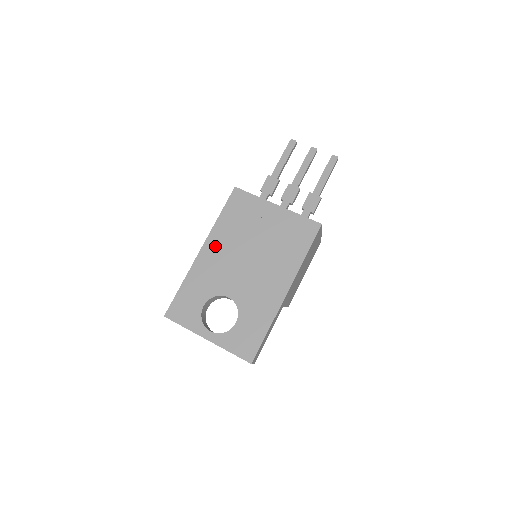
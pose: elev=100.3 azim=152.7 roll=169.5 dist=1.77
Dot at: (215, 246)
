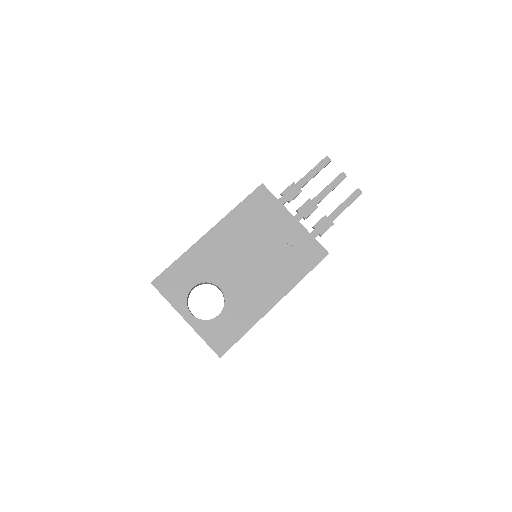
Dot at: (223, 234)
